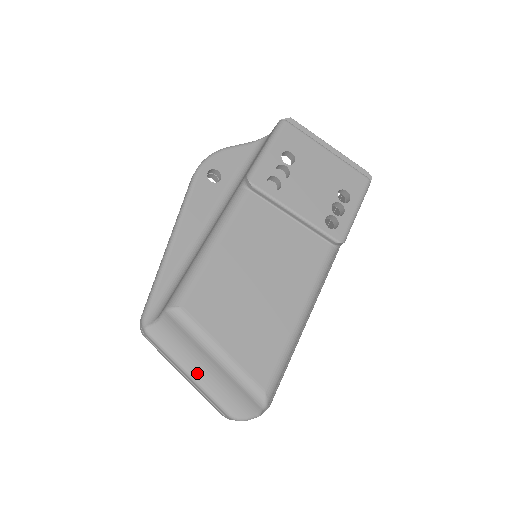
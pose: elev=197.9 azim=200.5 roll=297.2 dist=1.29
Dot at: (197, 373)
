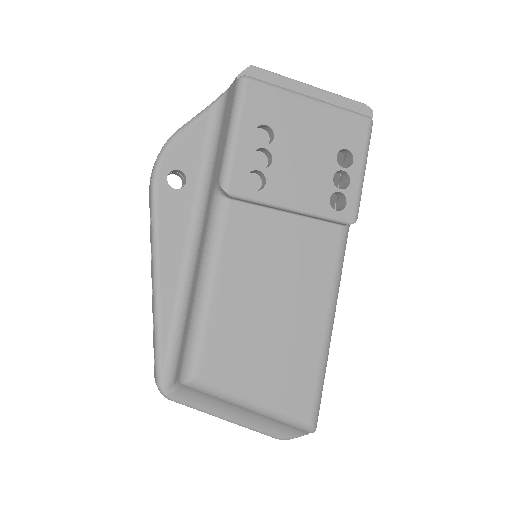
Dot at: (234, 417)
